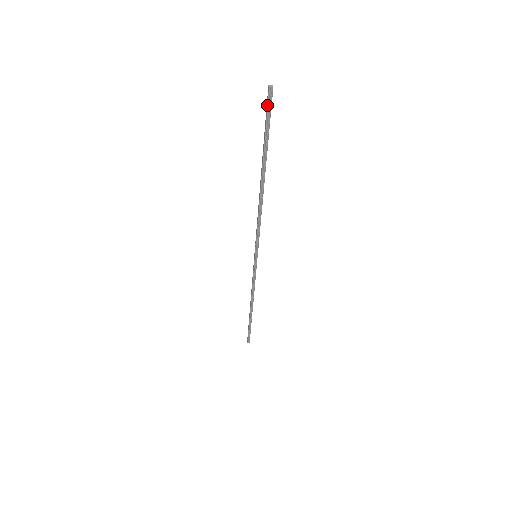
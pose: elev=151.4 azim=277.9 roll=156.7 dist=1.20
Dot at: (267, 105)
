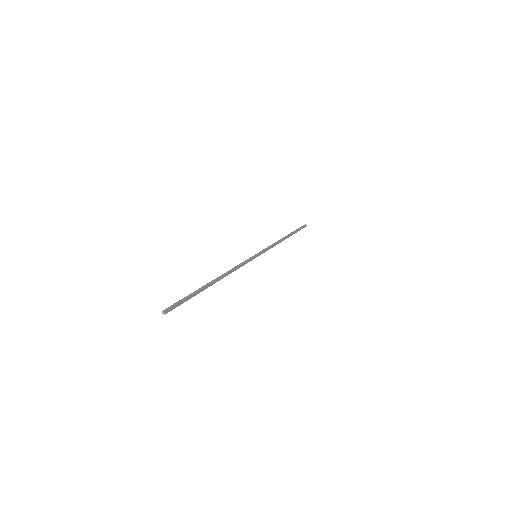
Dot at: (171, 307)
